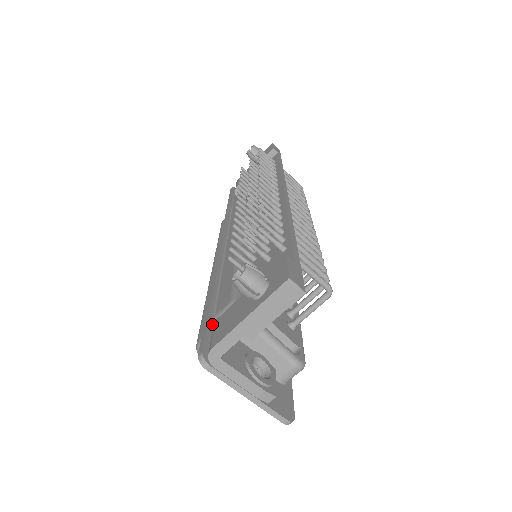
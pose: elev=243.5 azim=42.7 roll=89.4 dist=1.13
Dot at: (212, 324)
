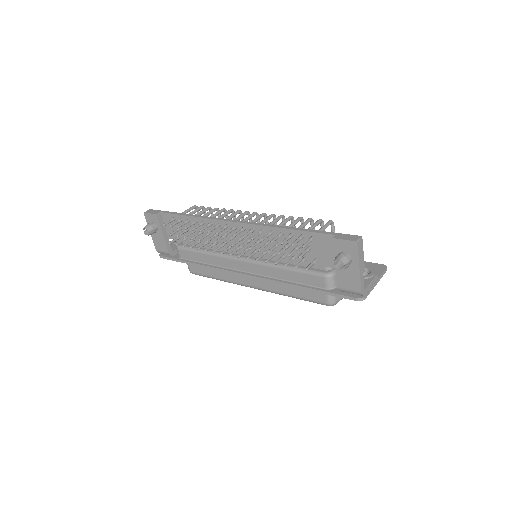
Dot at: (333, 291)
